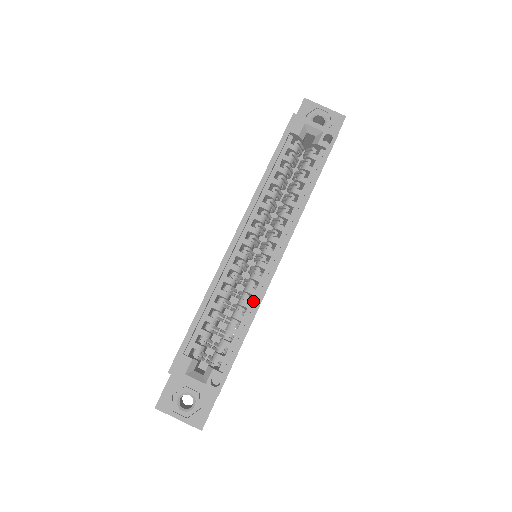
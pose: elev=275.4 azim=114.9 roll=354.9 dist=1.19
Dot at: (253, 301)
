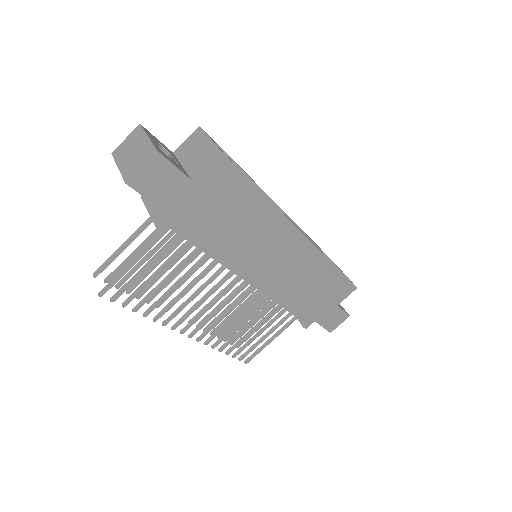
Dot at: occluded
